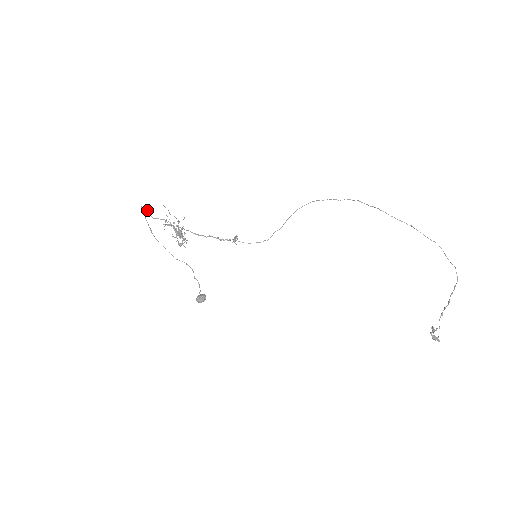
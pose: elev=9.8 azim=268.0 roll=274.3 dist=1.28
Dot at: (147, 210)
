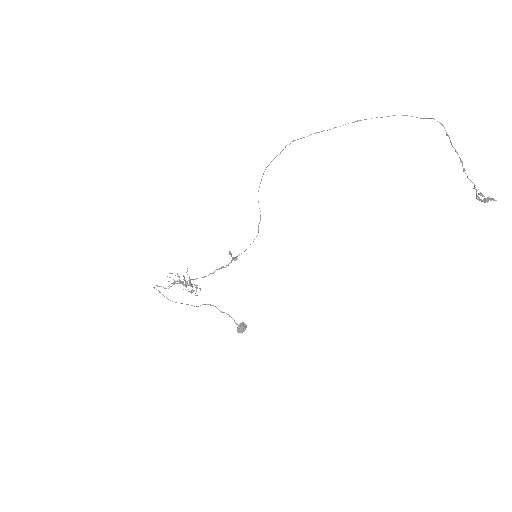
Dot at: (159, 286)
